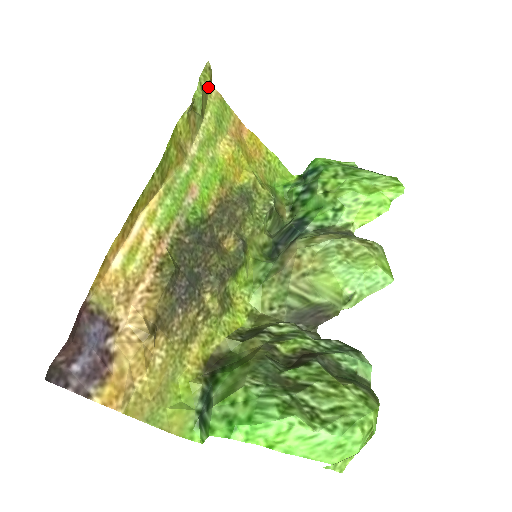
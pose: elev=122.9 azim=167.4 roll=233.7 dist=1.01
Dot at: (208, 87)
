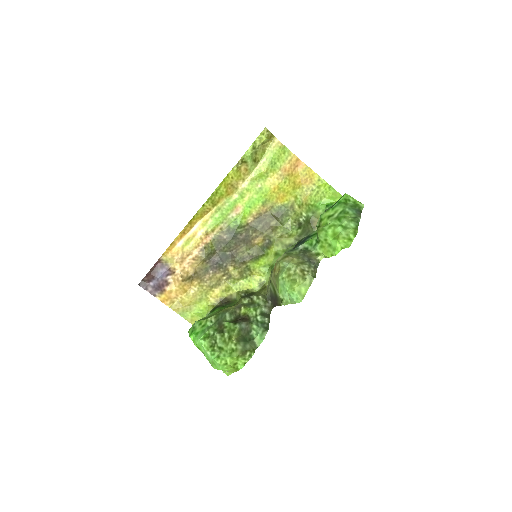
Dot at: (269, 141)
